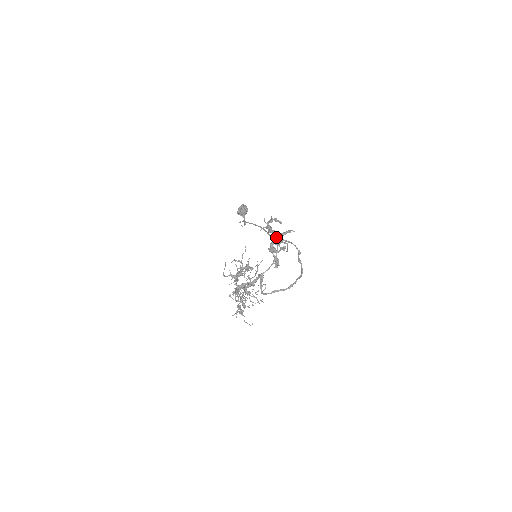
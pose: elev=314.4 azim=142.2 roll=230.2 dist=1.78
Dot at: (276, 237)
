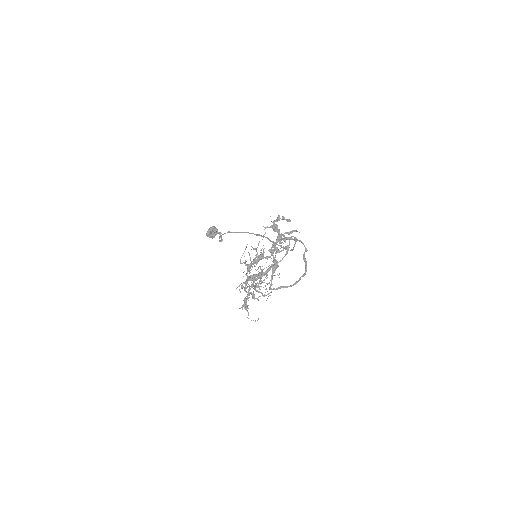
Dot at: (281, 236)
